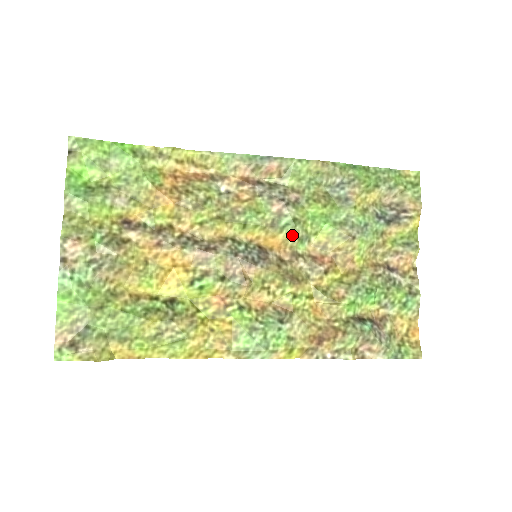
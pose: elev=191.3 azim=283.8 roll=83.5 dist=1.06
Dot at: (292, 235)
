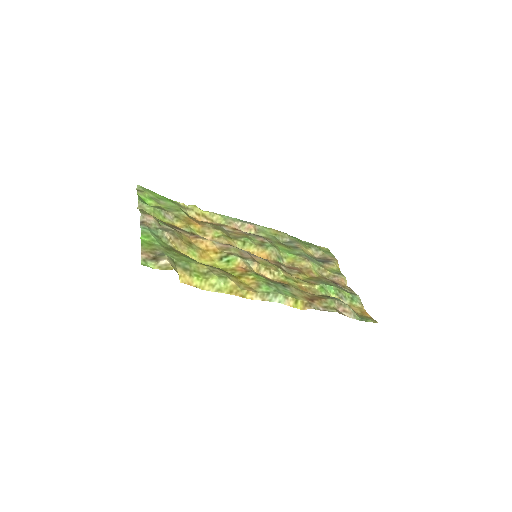
Dot at: (273, 252)
